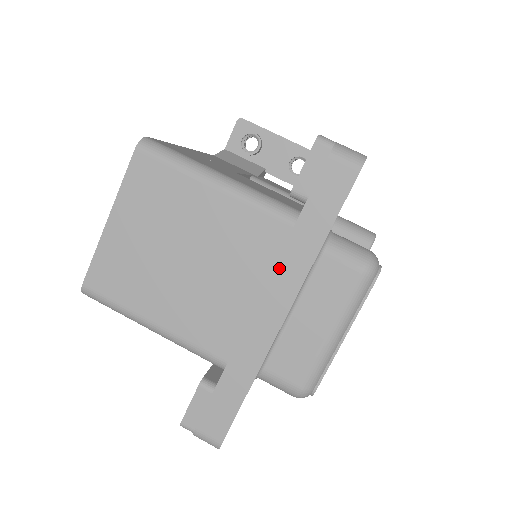
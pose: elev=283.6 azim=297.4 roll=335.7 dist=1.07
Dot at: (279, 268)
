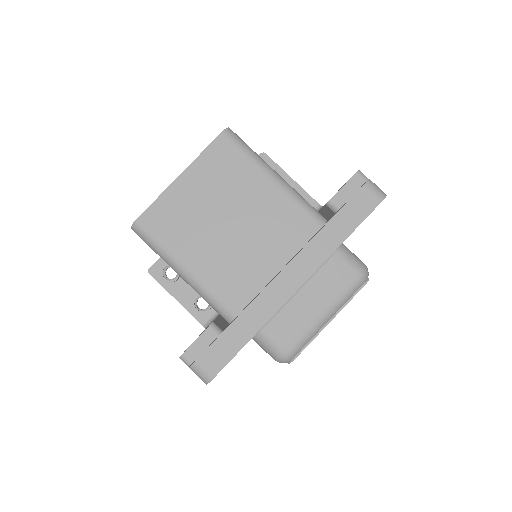
Dot at: (305, 251)
